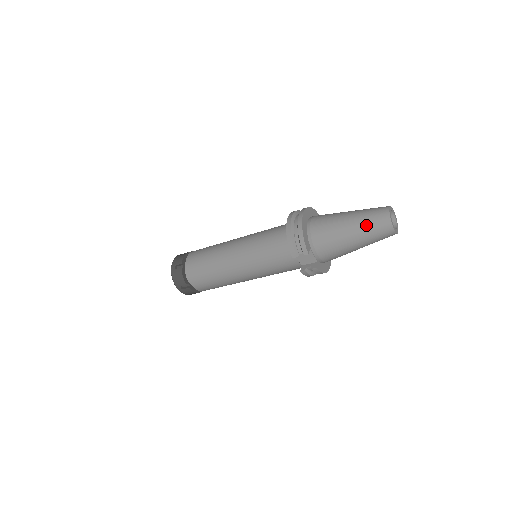
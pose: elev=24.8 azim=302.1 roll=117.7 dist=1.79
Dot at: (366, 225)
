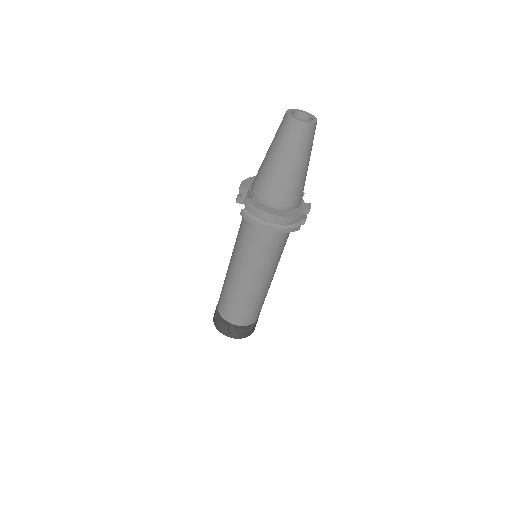
Dot at: occluded
